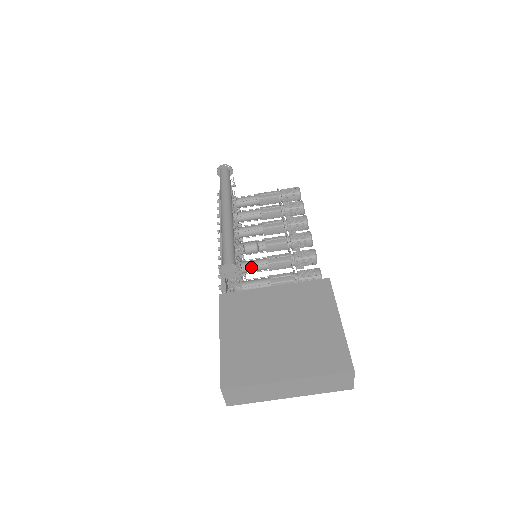
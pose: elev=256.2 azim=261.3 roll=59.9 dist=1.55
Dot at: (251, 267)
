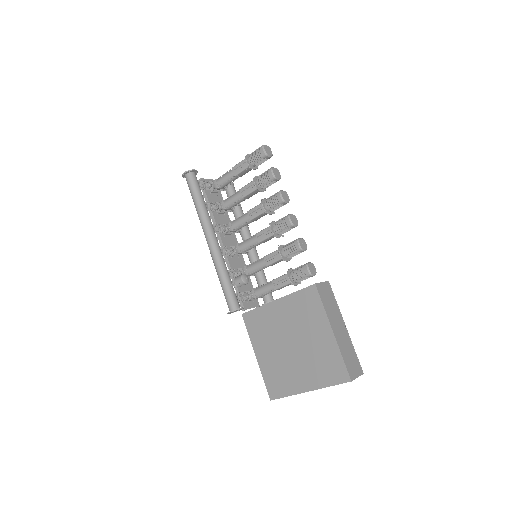
Dot at: (256, 271)
